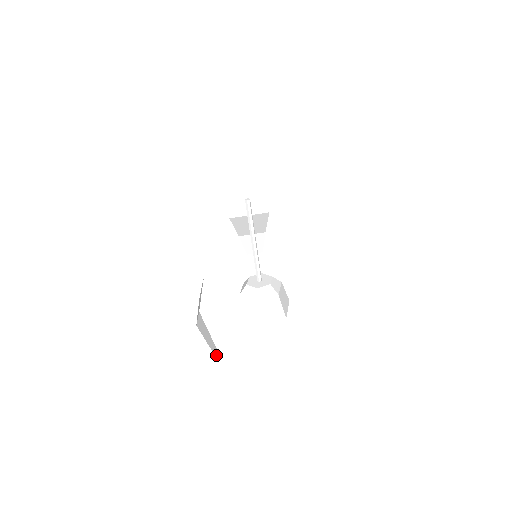
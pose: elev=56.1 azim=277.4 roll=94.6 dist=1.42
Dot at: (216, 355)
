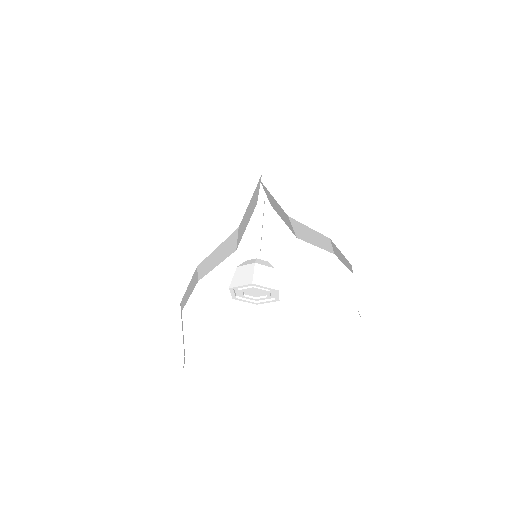
Dot at: (184, 357)
